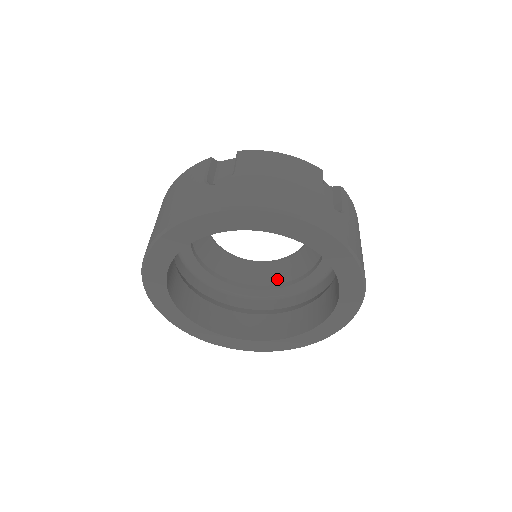
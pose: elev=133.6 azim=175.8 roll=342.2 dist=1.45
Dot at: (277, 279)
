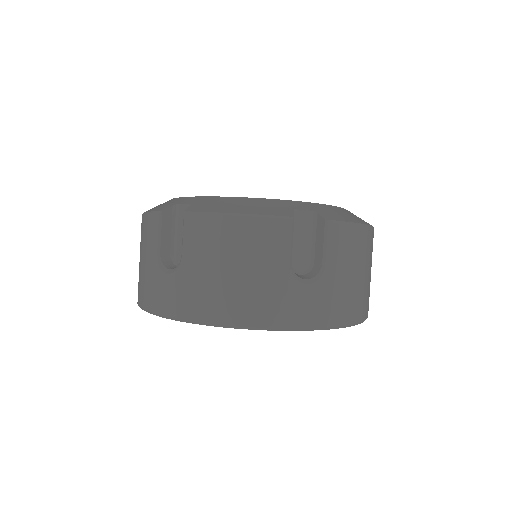
Dot at: occluded
